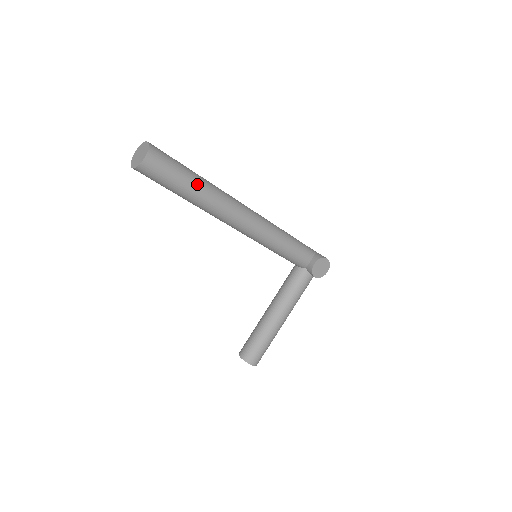
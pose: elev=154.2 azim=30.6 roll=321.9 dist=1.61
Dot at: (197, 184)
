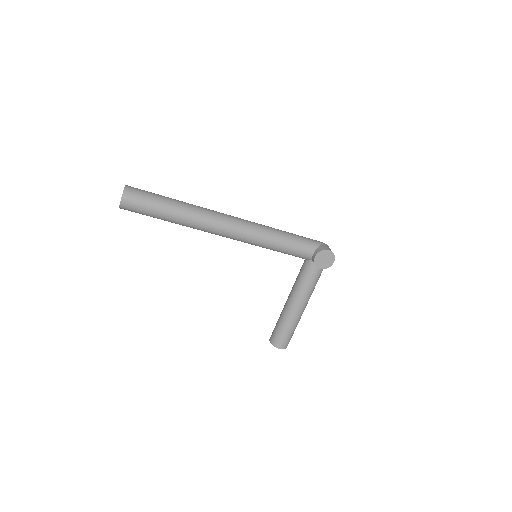
Dot at: (173, 210)
